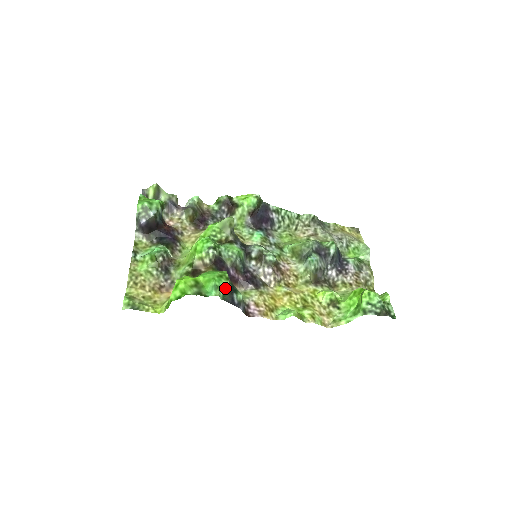
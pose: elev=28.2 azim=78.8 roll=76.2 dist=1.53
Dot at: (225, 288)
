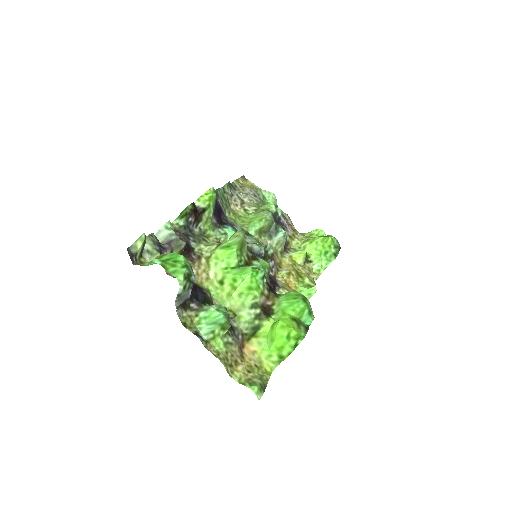
Dot at: (311, 308)
